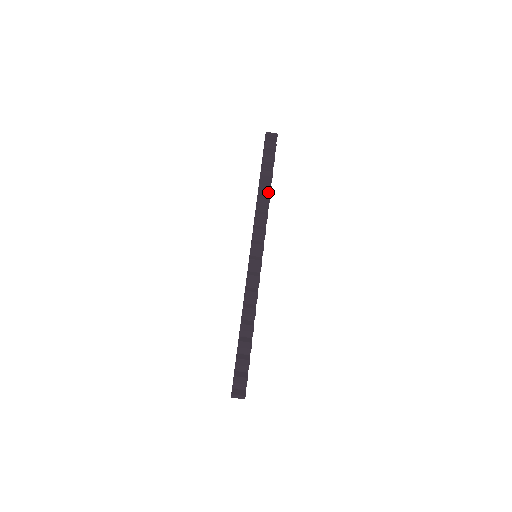
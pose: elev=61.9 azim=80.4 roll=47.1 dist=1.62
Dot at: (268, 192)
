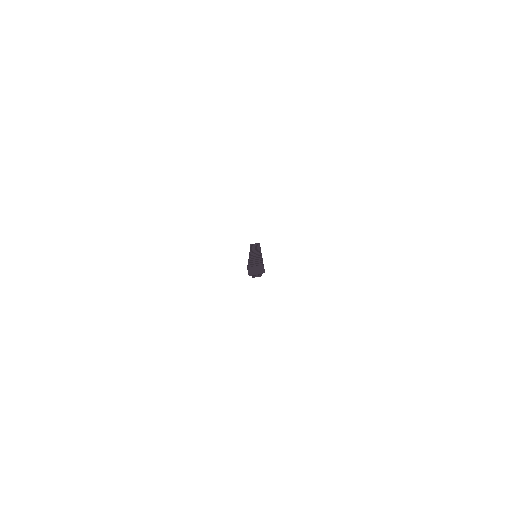
Dot at: occluded
